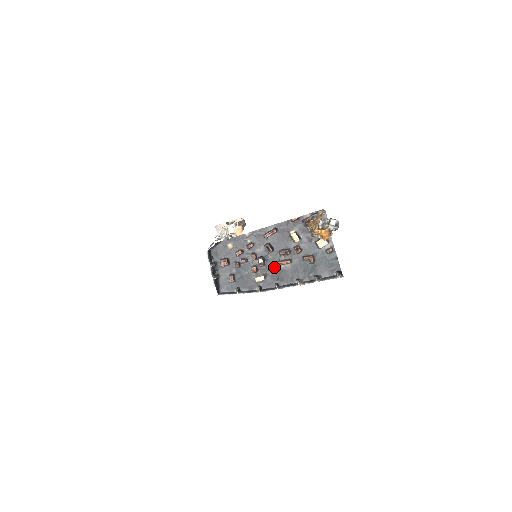
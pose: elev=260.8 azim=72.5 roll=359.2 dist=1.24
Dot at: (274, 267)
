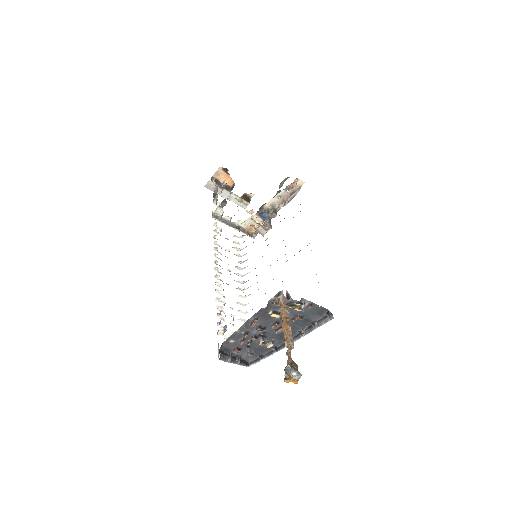
Dot at: (275, 334)
